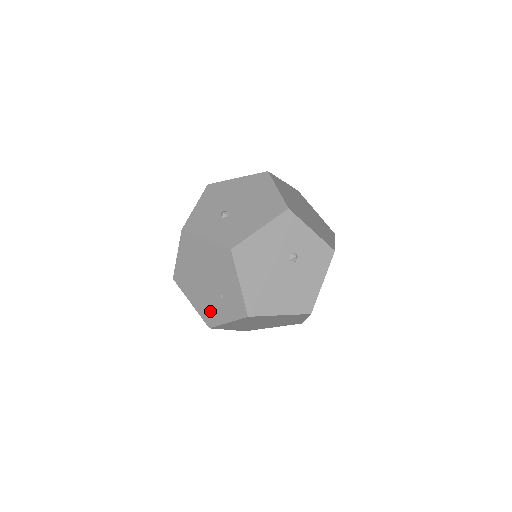
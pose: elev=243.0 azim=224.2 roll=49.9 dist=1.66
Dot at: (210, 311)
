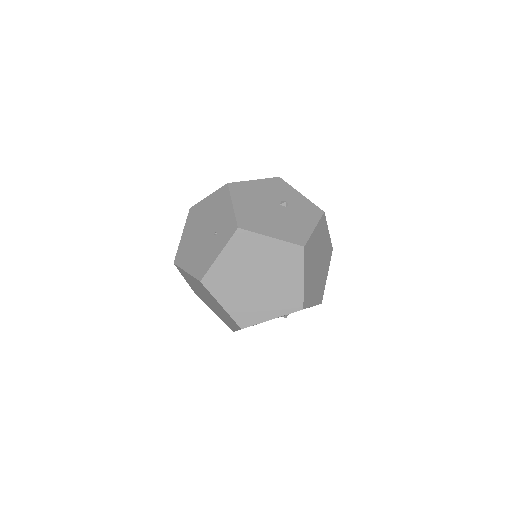
Dot at: (203, 260)
